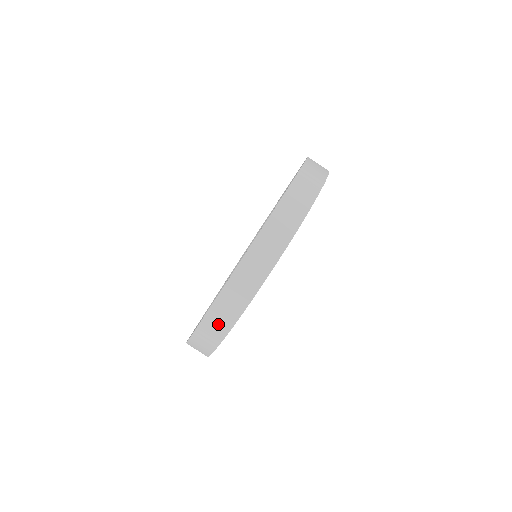
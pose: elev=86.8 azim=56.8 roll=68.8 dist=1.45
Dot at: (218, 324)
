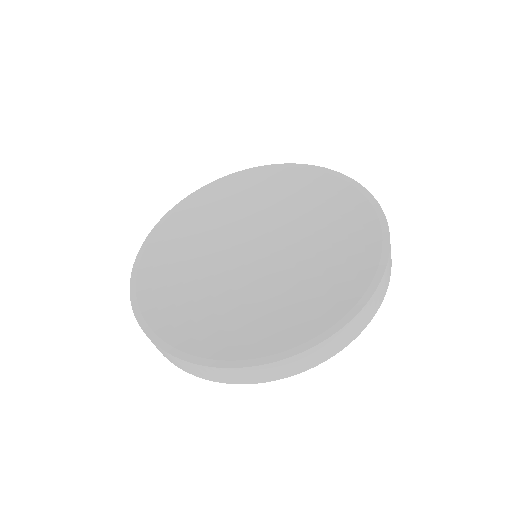
Dot at: occluded
